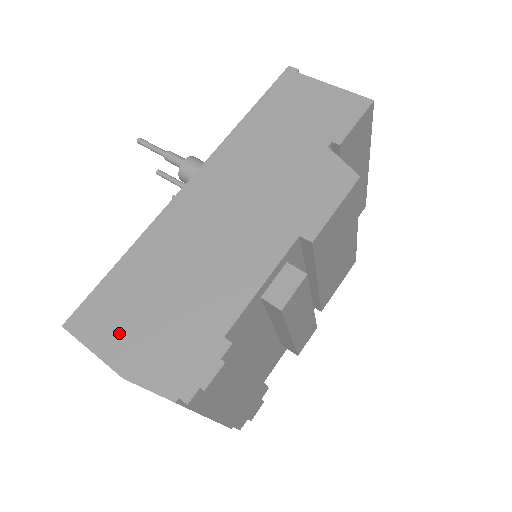
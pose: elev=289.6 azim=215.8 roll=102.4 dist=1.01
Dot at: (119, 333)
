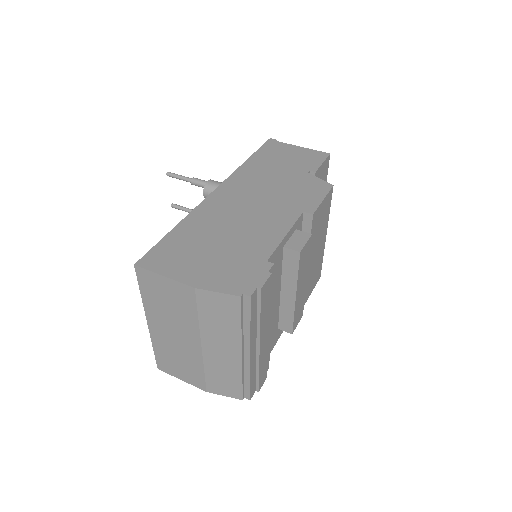
Dot at: (184, 265)
